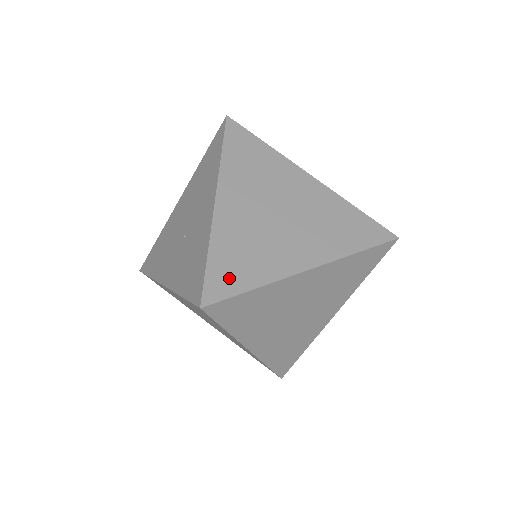
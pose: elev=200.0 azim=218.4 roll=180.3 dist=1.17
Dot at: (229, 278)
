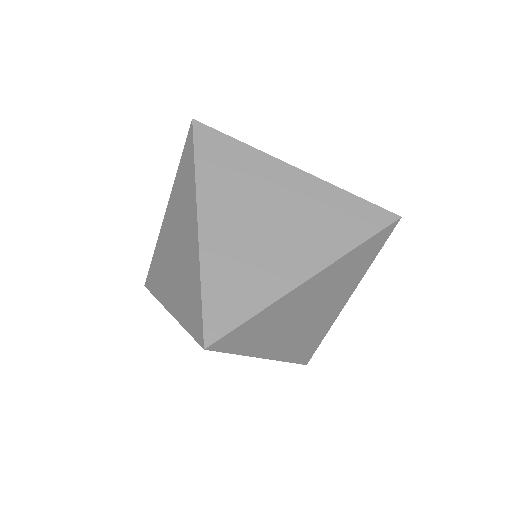
Dot at: (309, 351)
